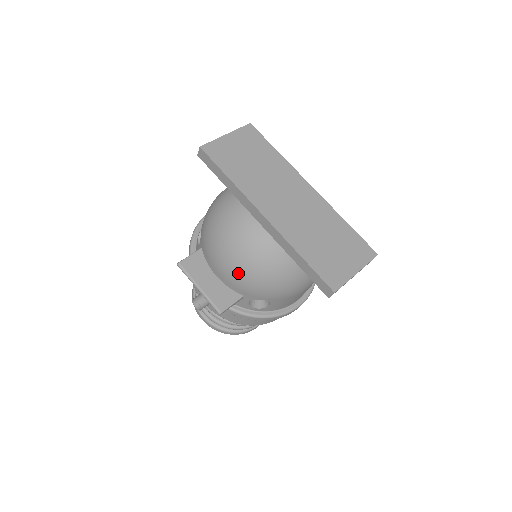
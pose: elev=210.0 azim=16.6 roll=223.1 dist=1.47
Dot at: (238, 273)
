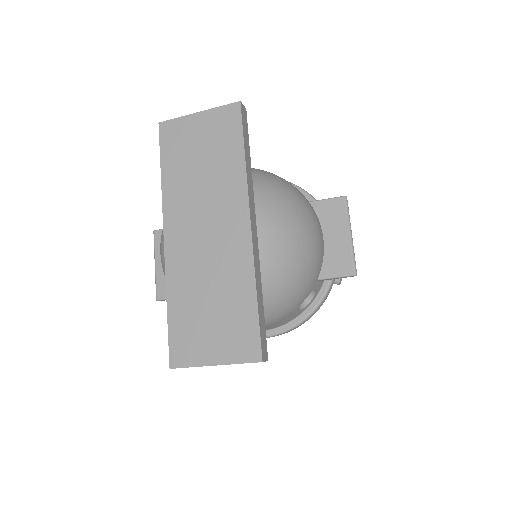
Dot at: occluded
